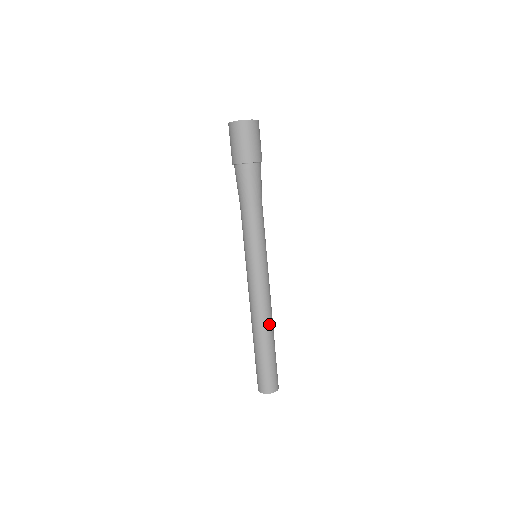
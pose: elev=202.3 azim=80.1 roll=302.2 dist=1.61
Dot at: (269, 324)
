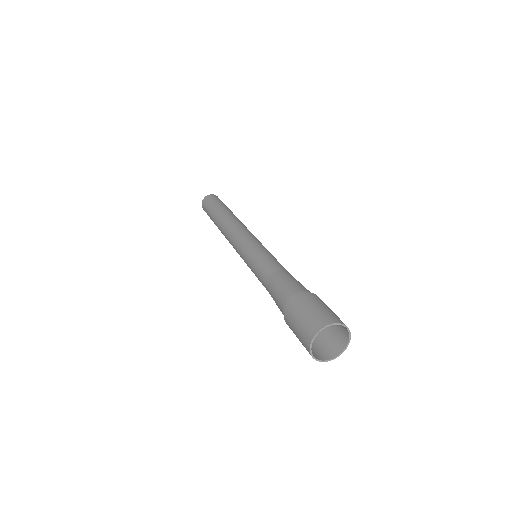
Dot at: occluded
